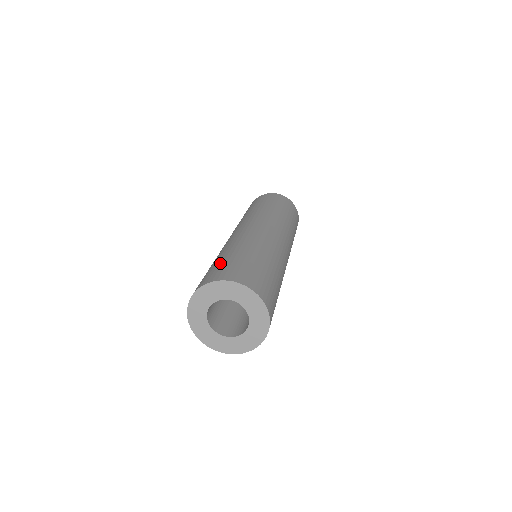
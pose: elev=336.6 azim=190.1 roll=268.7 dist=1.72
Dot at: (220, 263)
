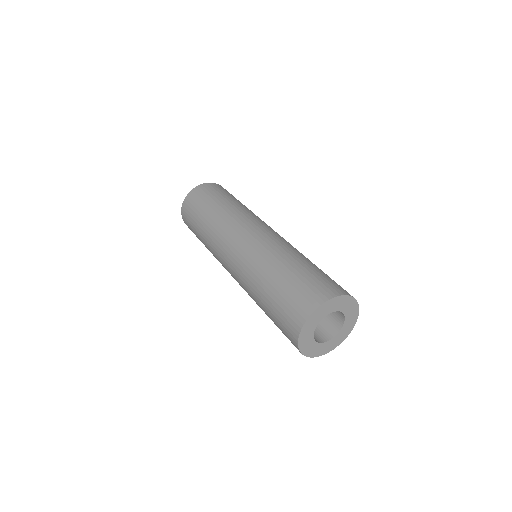
Dot at: (324, 273)
